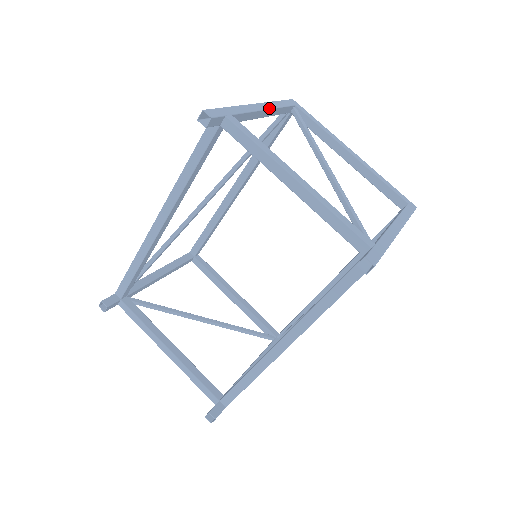
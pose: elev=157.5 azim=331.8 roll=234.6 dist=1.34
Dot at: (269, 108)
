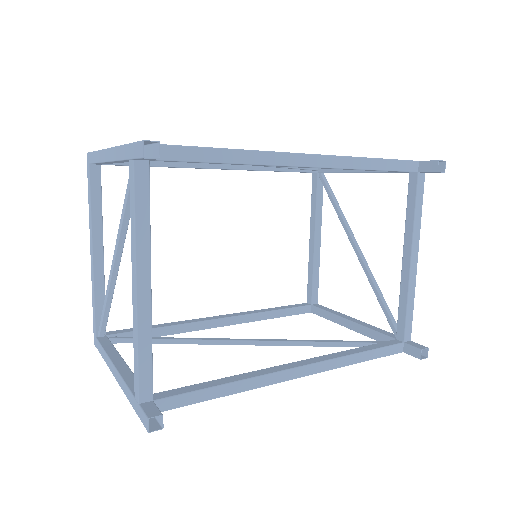
Dot at: occluded
